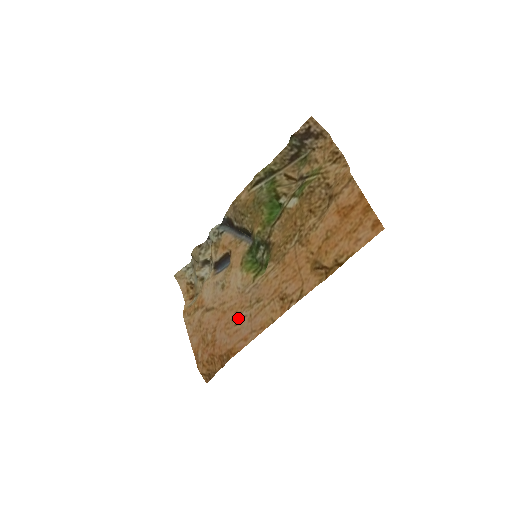
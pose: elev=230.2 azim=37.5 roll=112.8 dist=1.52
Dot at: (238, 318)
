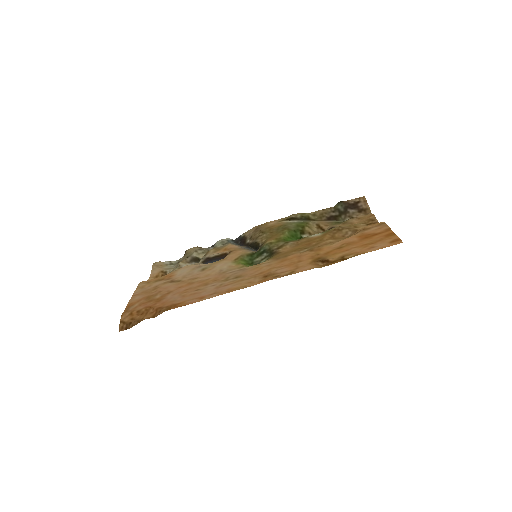
Dot at: (204, 286)
